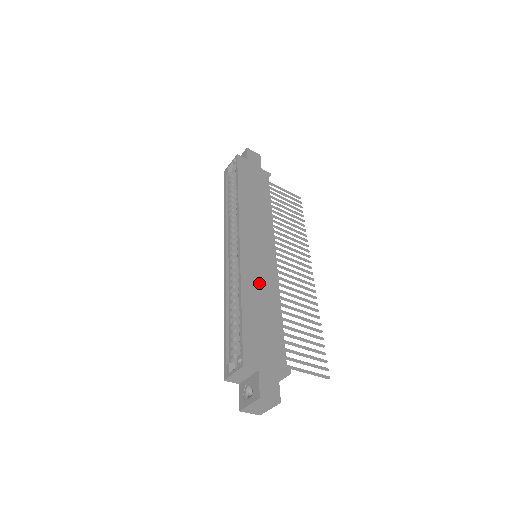
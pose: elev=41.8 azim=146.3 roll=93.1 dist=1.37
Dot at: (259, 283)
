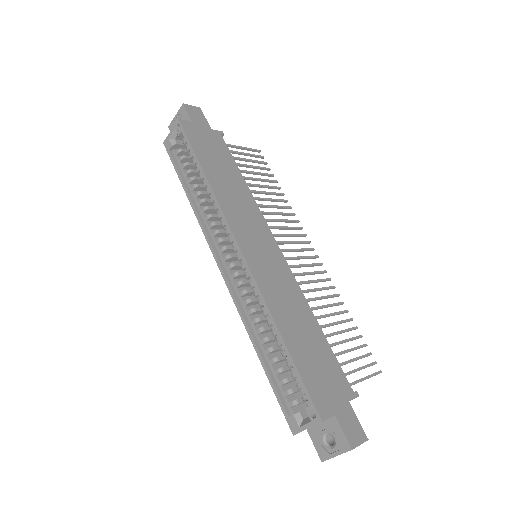
Dot at: (284, 298)
